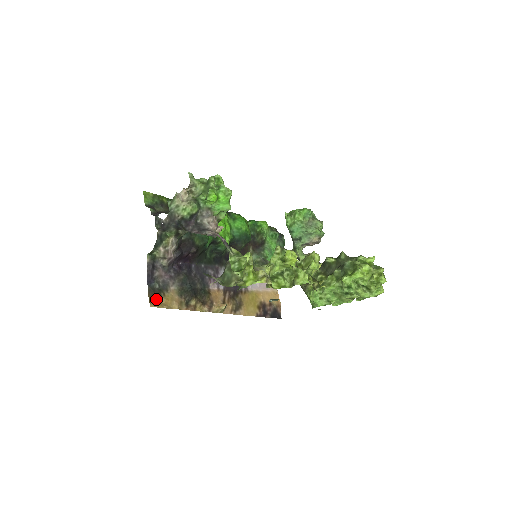
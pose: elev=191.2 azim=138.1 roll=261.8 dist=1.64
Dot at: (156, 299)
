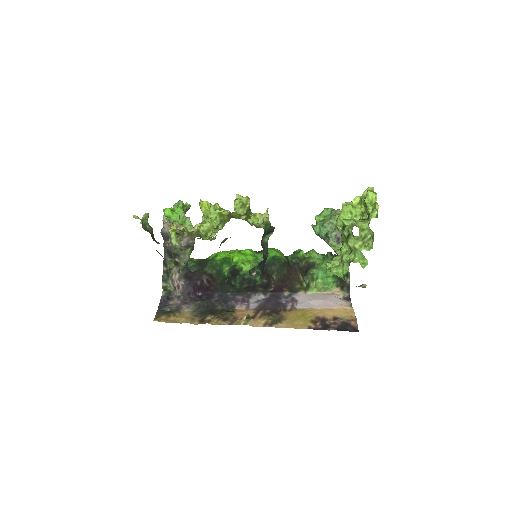
Dot at: (164, 318)
